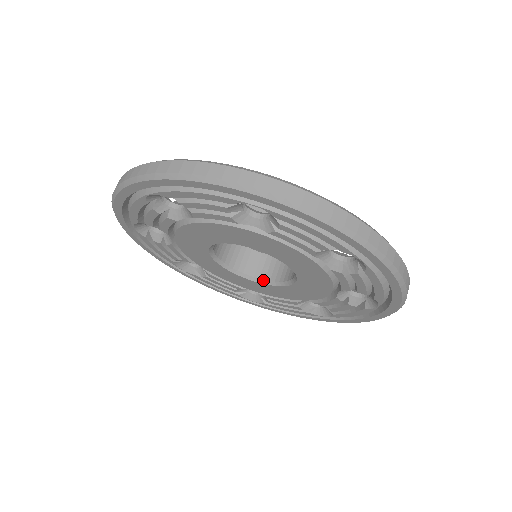
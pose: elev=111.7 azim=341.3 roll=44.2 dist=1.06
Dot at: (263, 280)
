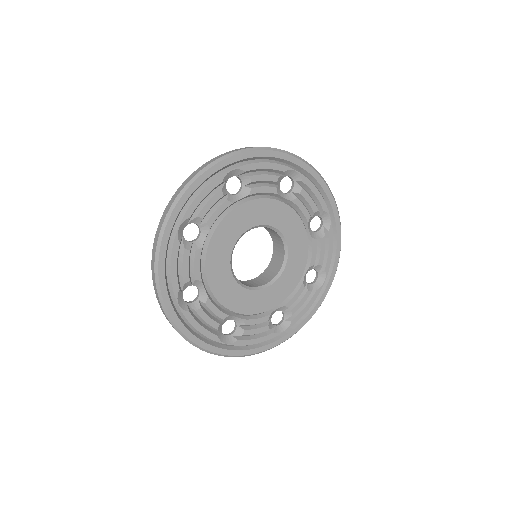
Dot at: (274, 279)
